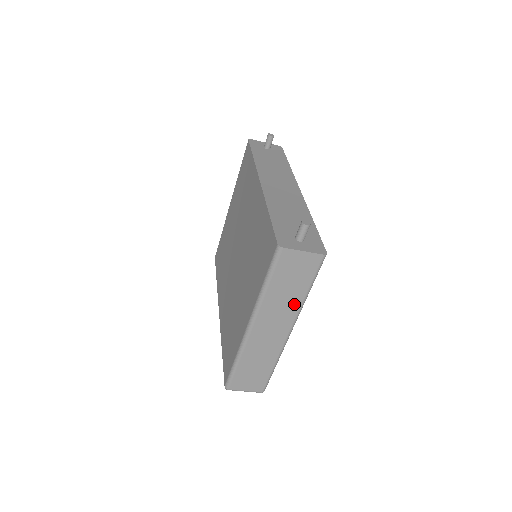
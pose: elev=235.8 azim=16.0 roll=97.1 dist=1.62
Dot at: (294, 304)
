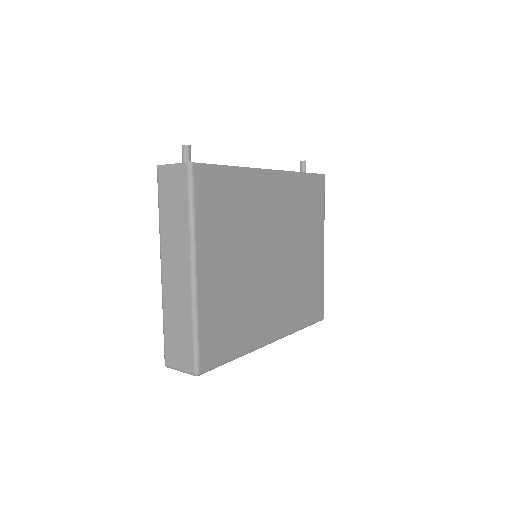
Dot at: (184, 231)
